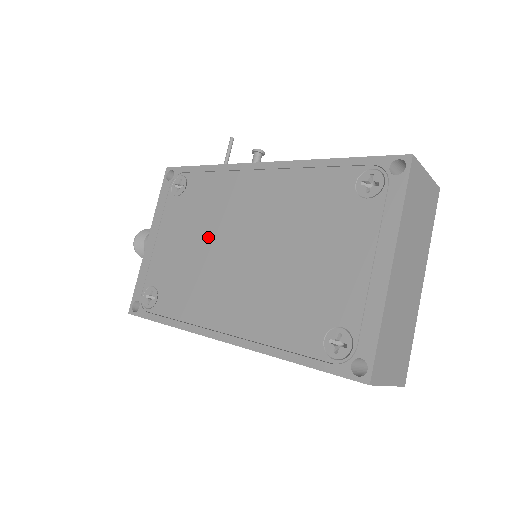
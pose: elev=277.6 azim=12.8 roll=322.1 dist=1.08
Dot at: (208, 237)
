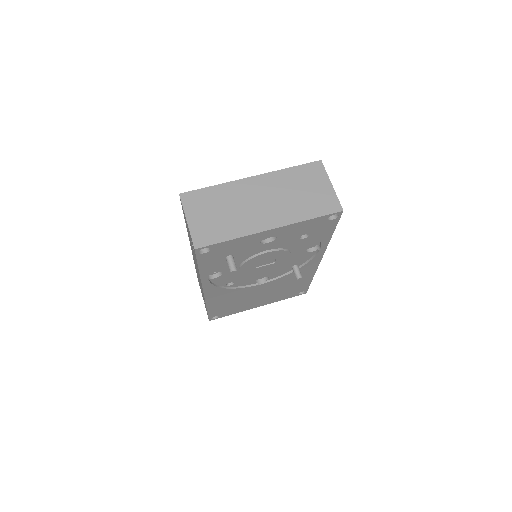
Dot at: occluded
